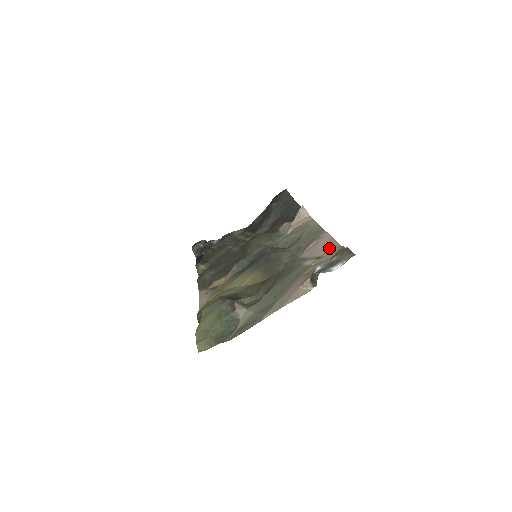
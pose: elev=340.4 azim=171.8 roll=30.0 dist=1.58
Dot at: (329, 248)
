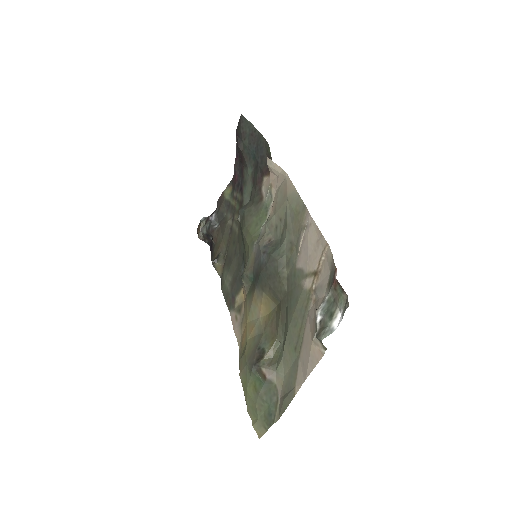
Dot at: (320, 253)
